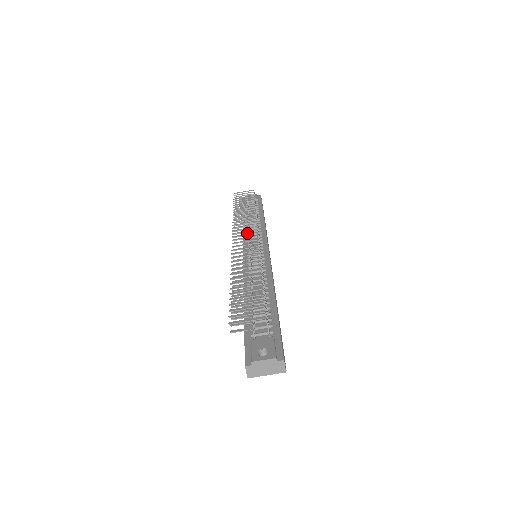
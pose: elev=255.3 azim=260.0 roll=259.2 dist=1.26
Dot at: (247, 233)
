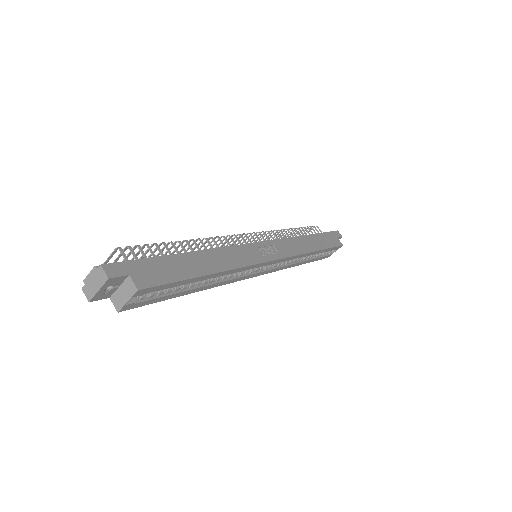
Dot at: occluded
